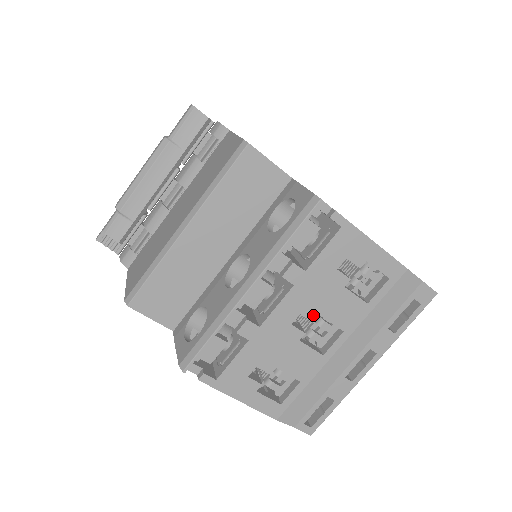
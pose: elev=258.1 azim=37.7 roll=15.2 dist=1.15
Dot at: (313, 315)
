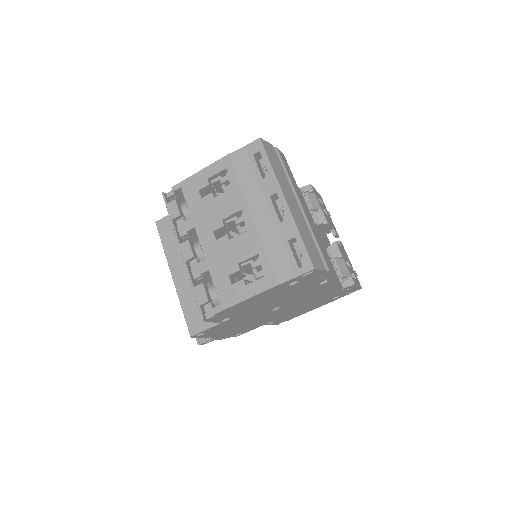
Dot at: (219, 224)
